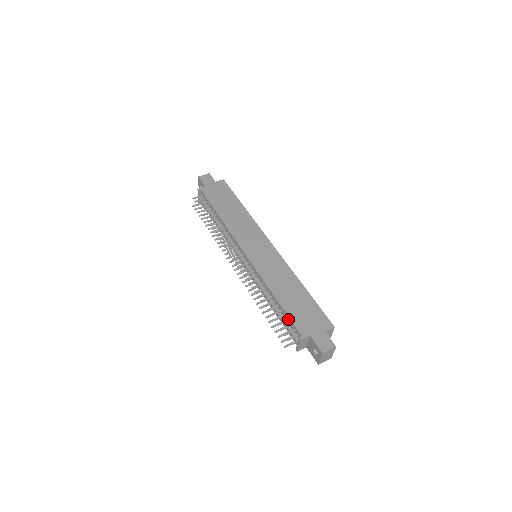
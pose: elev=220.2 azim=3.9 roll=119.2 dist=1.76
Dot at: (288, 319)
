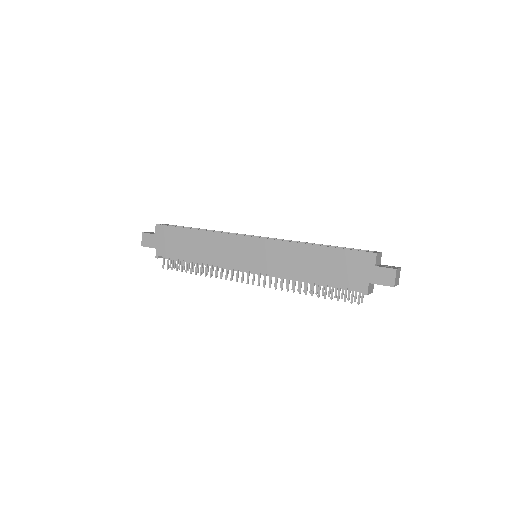
Dot at: (339, 287)
